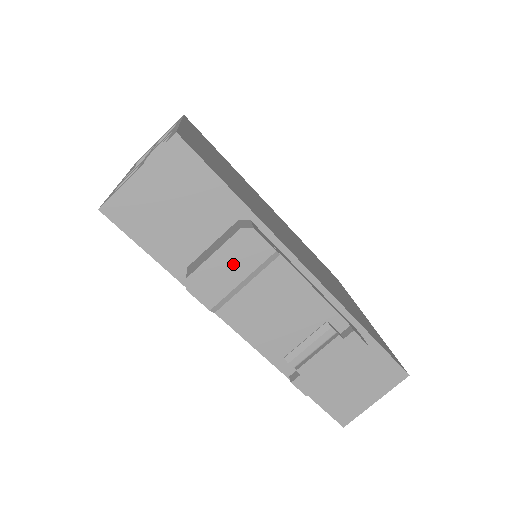
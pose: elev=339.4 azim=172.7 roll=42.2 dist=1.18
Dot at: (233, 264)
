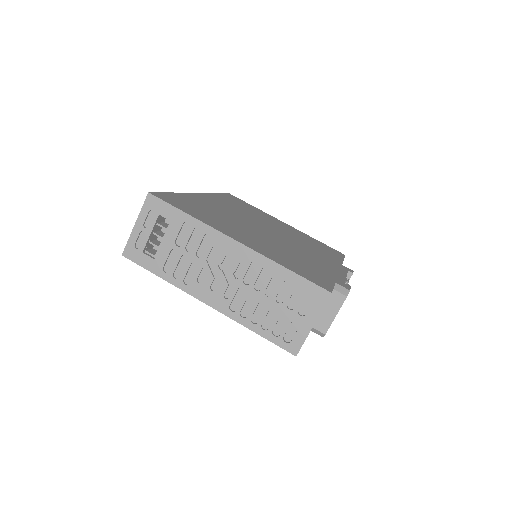
Dot at: occluded
